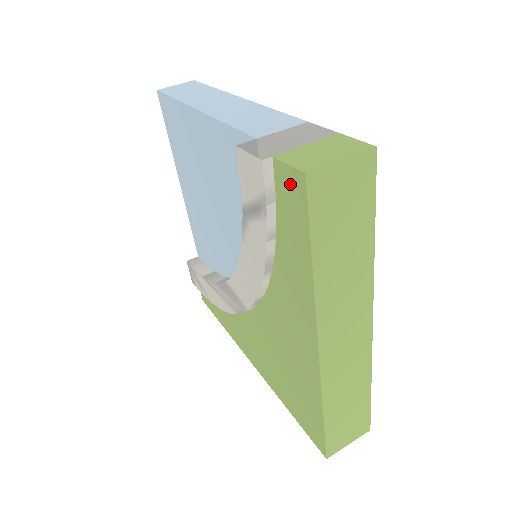
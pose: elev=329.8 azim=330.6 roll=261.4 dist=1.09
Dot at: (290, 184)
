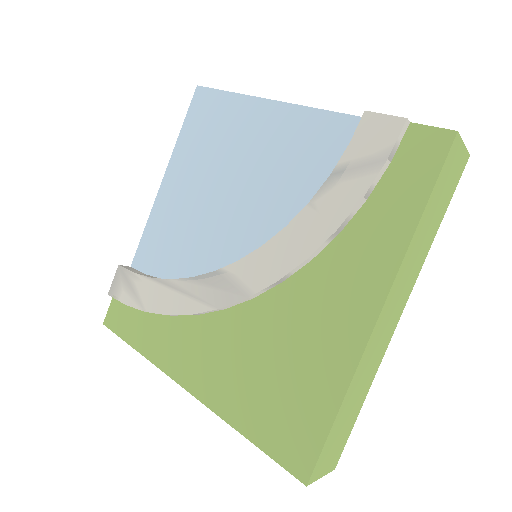
Dot at: (427, 143)
